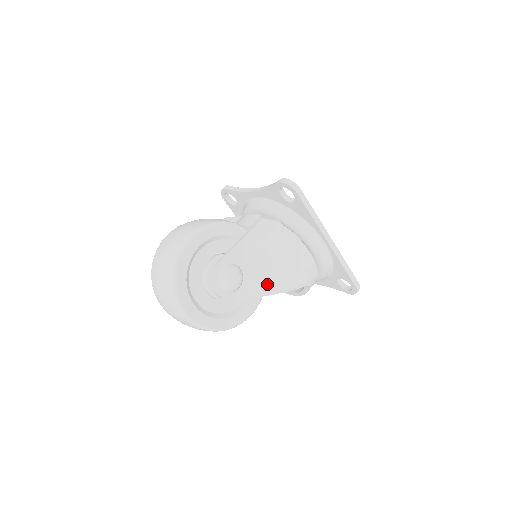
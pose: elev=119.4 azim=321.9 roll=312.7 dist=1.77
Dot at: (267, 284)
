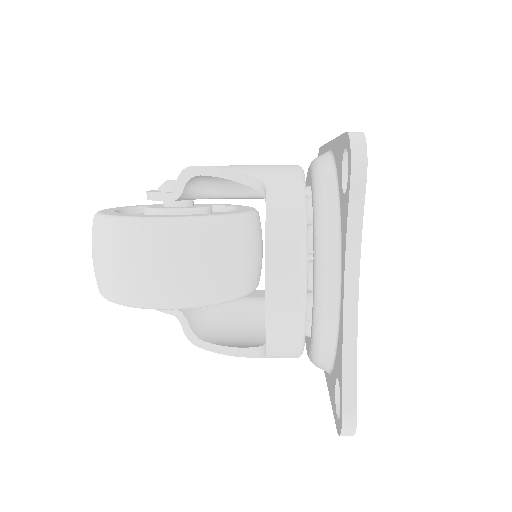
Dot at: occluded
